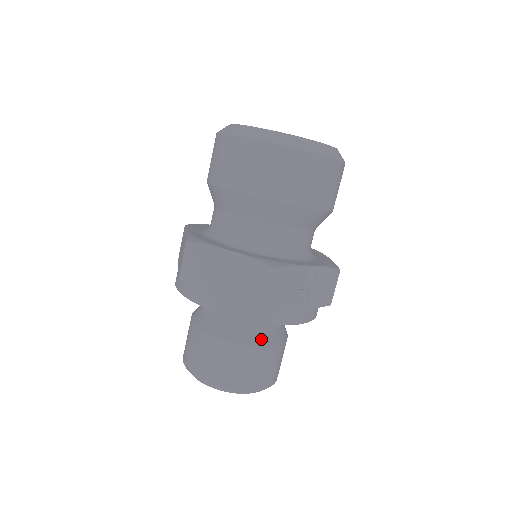
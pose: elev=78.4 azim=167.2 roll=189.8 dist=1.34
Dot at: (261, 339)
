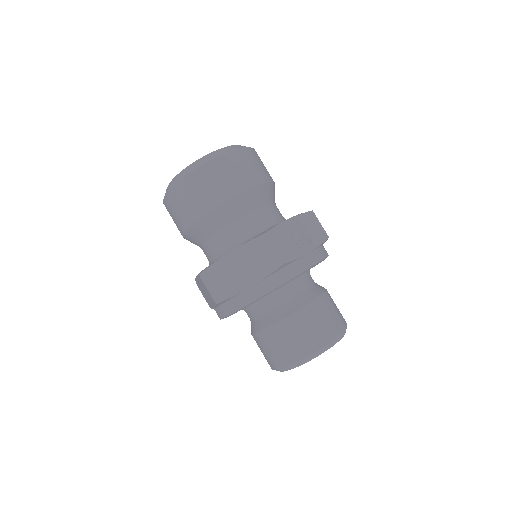
Dot at: (306, 298)
